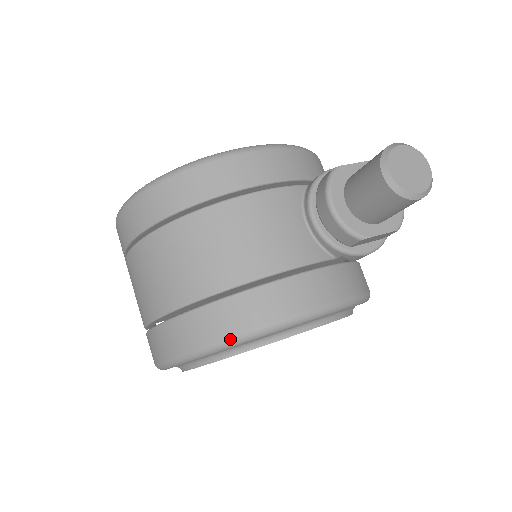
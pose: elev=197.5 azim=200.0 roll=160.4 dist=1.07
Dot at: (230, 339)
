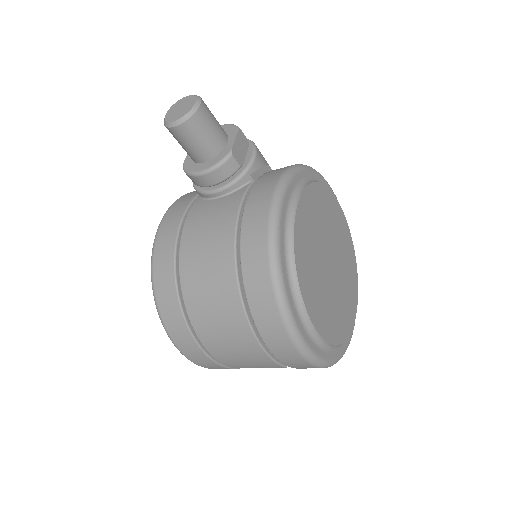
Dot at: (271, 270)
